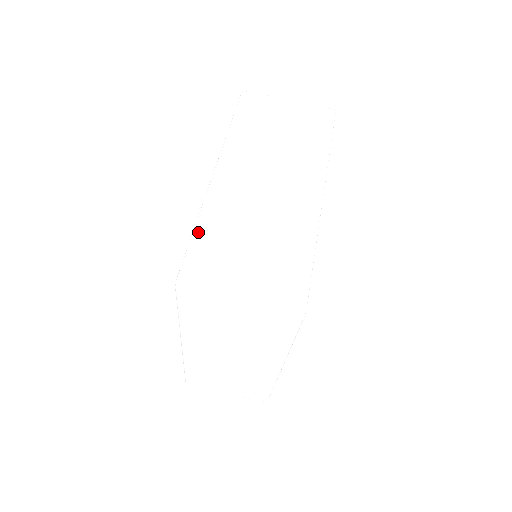
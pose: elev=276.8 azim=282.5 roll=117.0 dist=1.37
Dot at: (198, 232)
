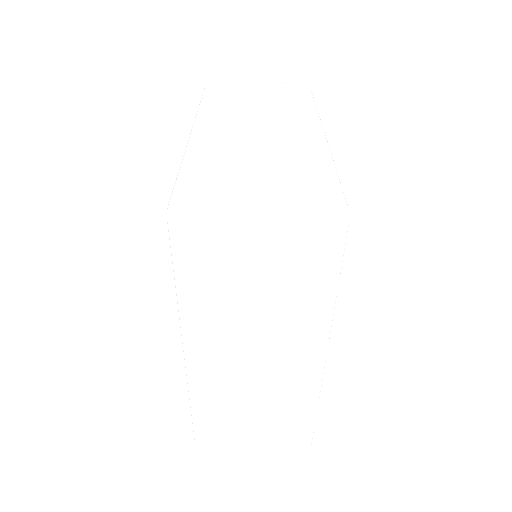
Dot at: (186, 168)
